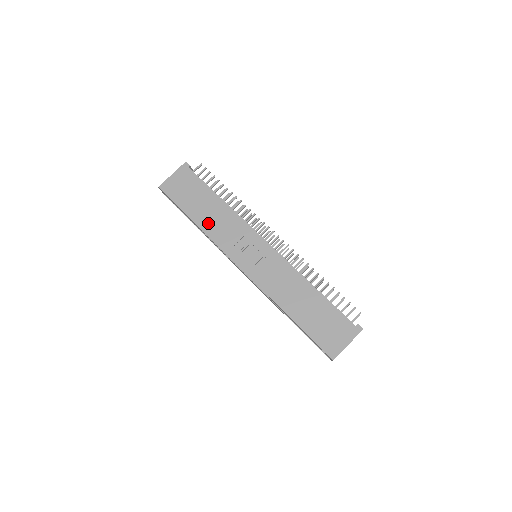
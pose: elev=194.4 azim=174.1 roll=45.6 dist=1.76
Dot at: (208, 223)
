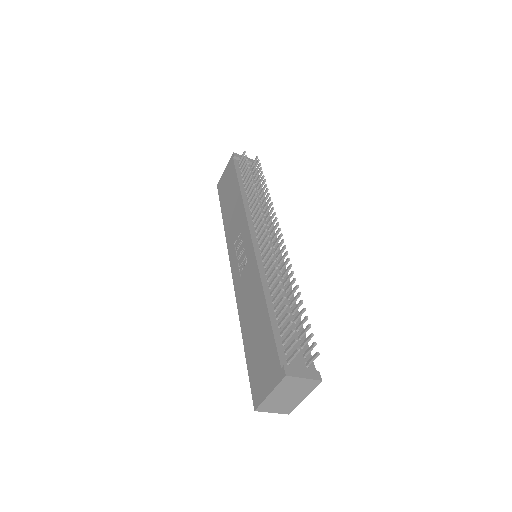
Dot at: (228, 219)
